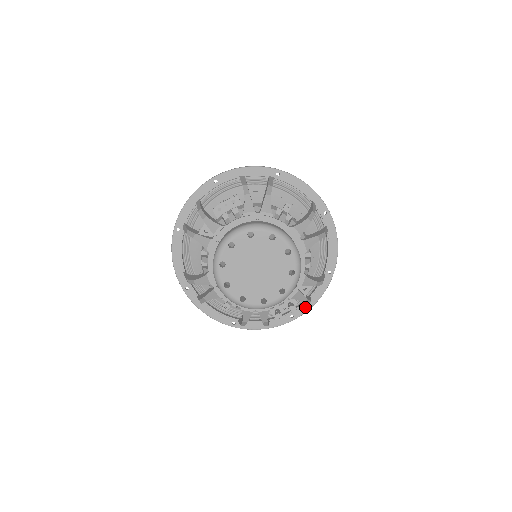
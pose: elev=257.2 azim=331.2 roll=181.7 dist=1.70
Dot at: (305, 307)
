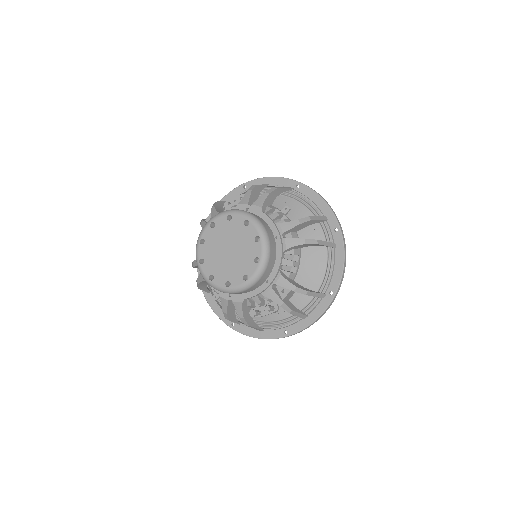
Dot at: (300, 325)
